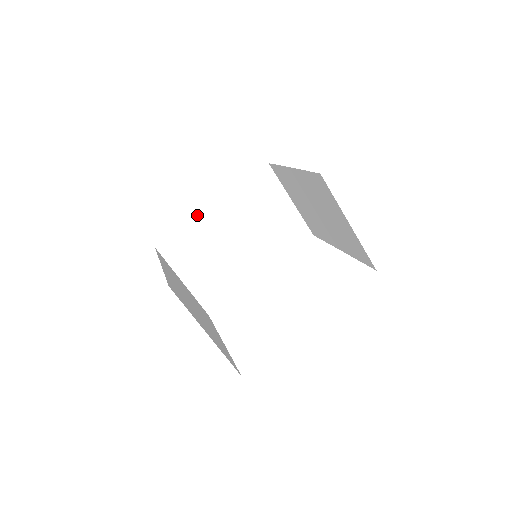
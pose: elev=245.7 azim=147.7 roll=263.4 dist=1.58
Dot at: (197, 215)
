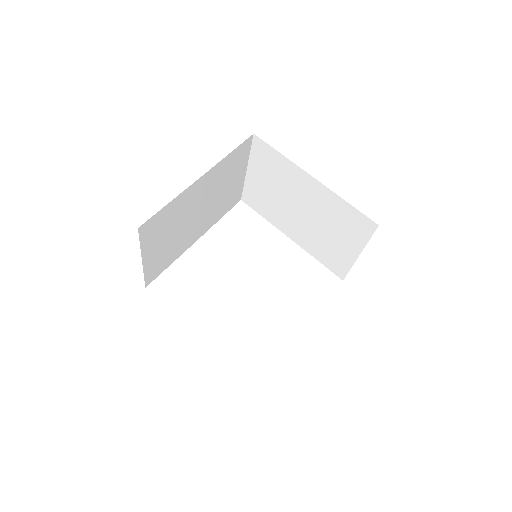
Dot at: (186, 189)
